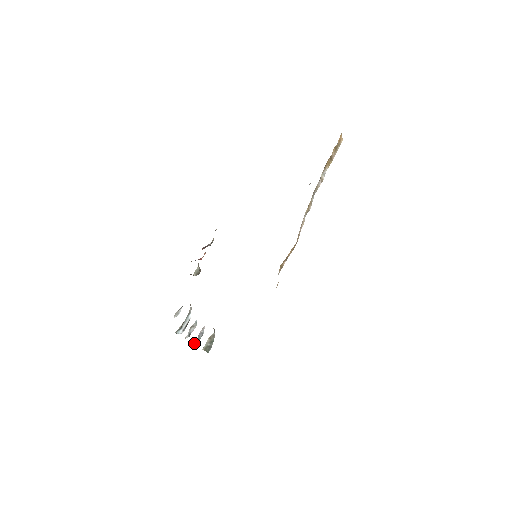
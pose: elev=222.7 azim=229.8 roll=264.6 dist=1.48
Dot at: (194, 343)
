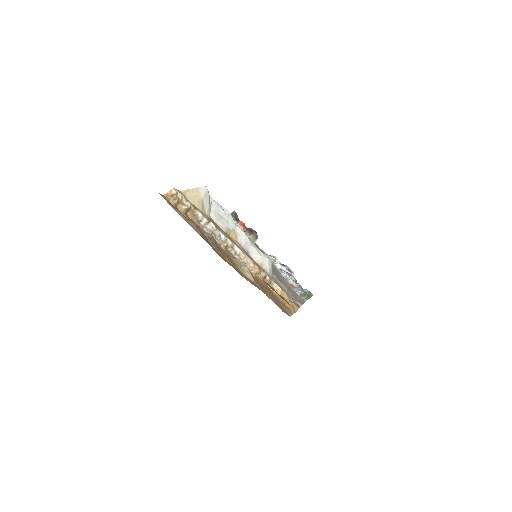
Dot at: occluded
